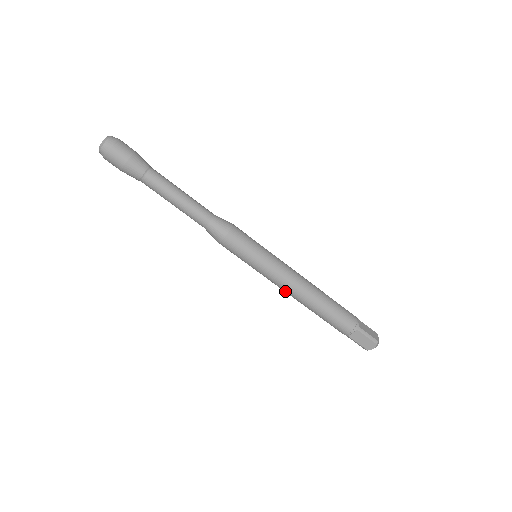
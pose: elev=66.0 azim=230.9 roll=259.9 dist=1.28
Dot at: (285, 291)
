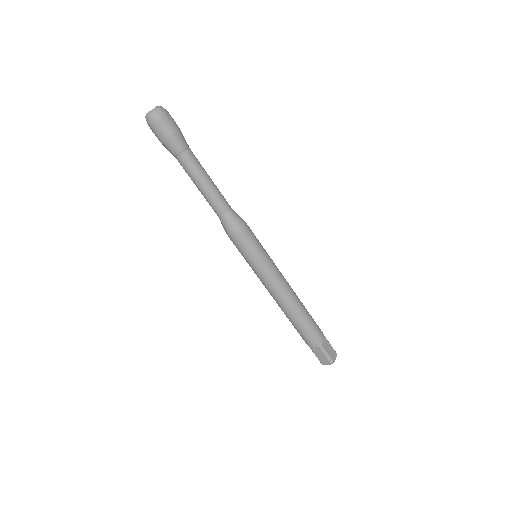
Dot at: (270, 293)
